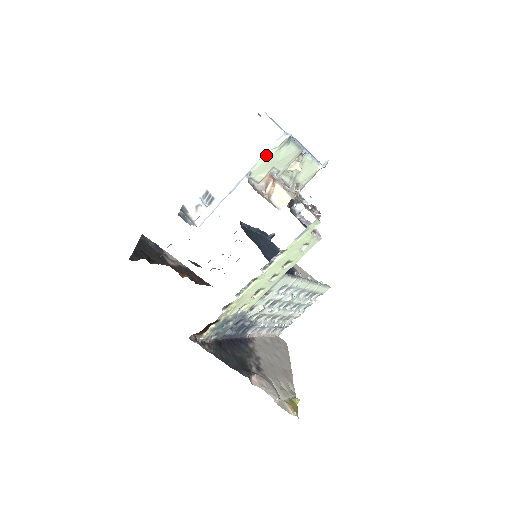
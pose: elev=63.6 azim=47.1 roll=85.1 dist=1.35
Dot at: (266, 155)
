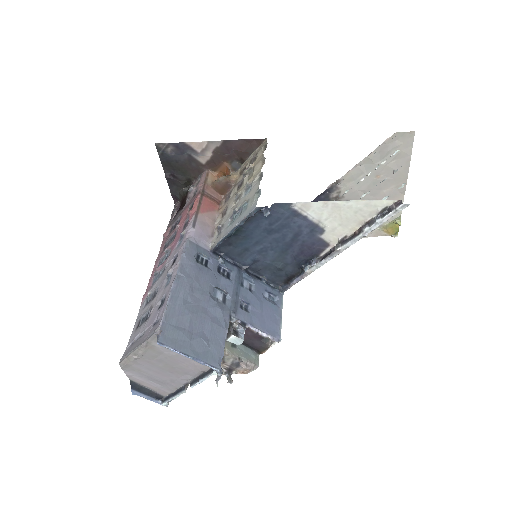
Dot at: occluded
